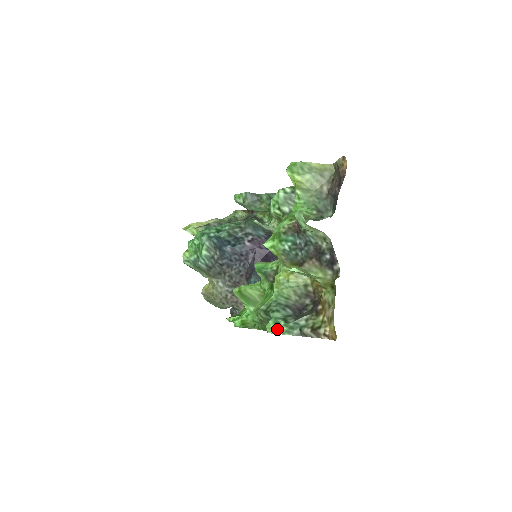
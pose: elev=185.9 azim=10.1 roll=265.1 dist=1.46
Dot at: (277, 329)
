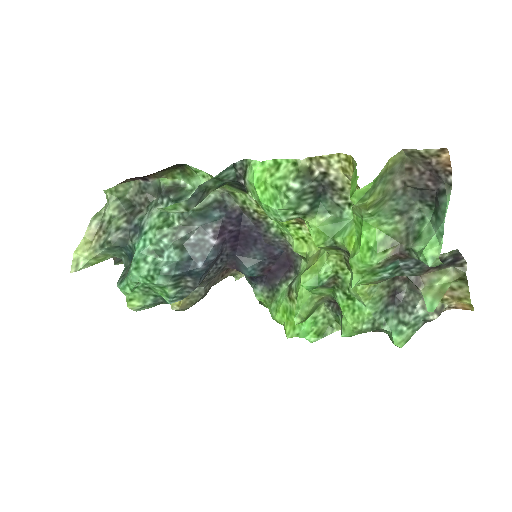
Dot at: (406, 338)
